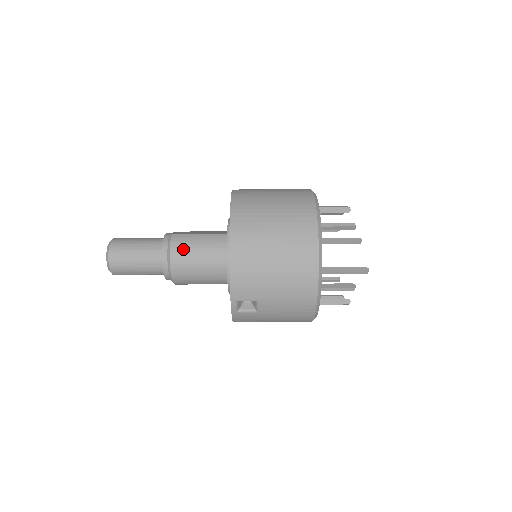
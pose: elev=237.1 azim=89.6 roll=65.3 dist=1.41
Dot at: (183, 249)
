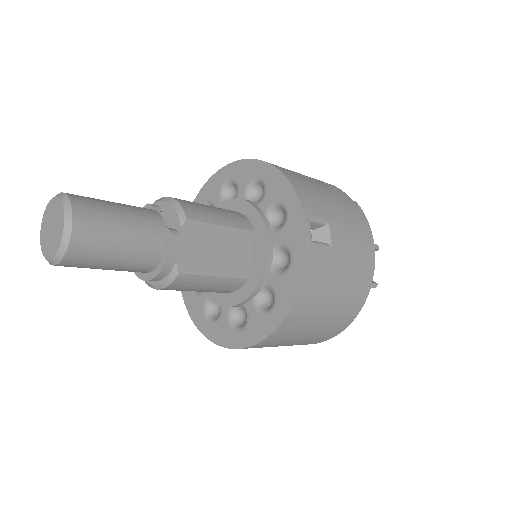
Dot at: (182, 289)
